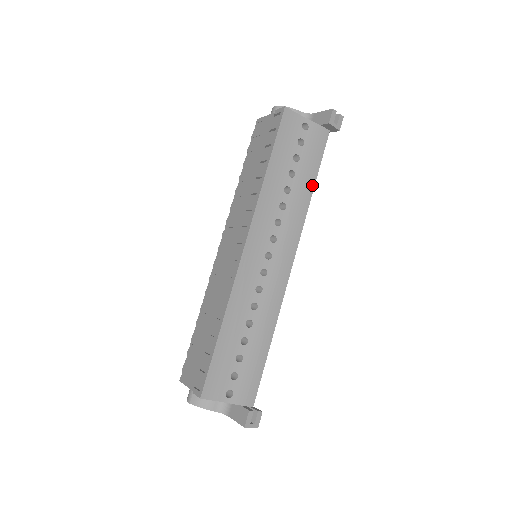
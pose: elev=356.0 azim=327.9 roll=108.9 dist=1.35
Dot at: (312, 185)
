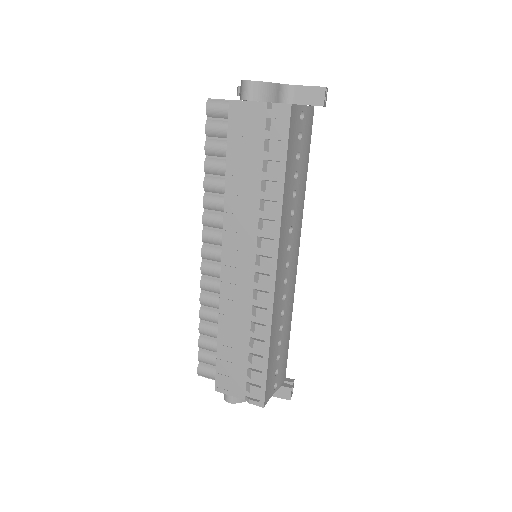
Dot at: (306, 174)
